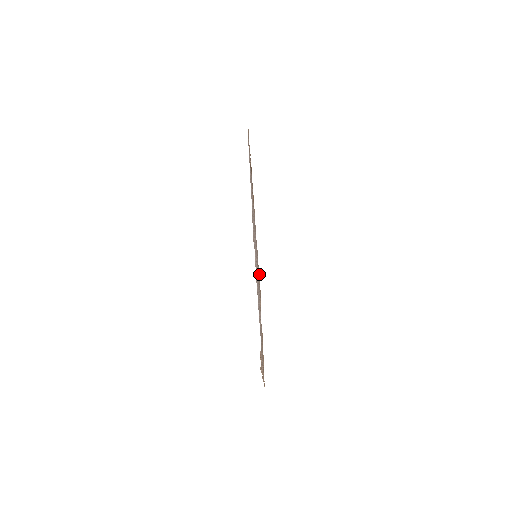
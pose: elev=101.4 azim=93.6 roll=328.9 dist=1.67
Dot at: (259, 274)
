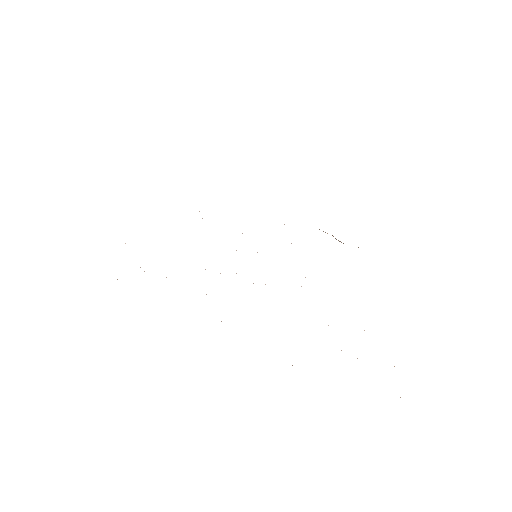
Dot at: occluded
